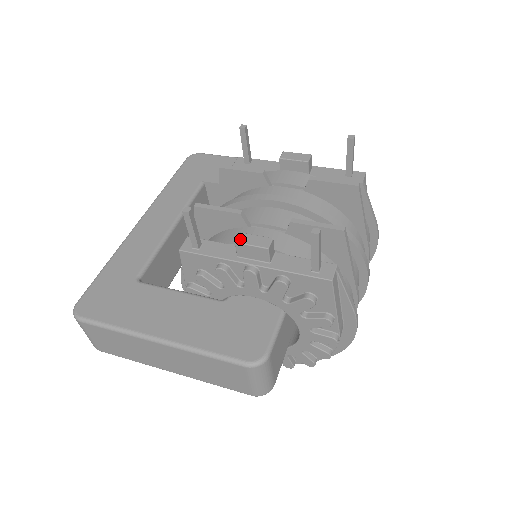
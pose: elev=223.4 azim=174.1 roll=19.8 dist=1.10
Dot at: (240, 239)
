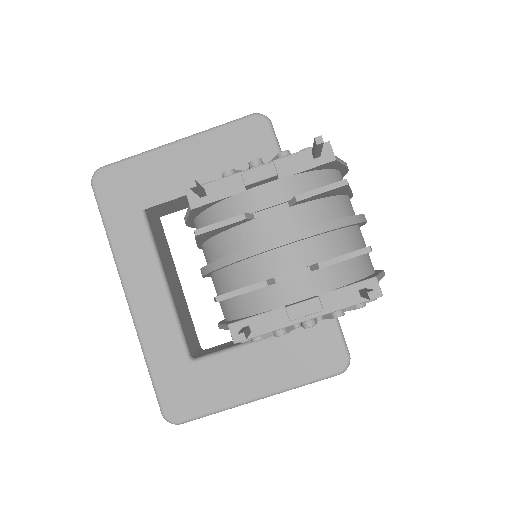
Dot at: (292, 315)
